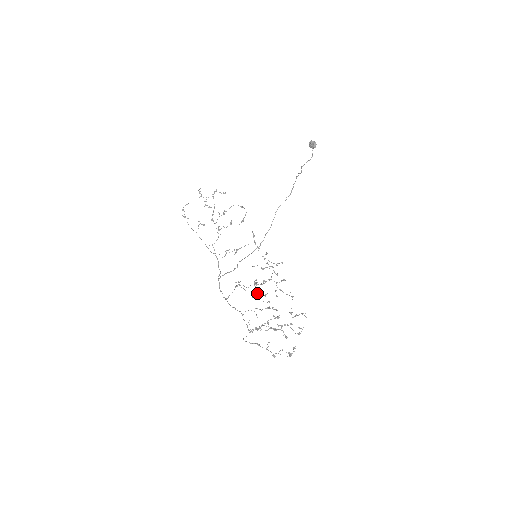
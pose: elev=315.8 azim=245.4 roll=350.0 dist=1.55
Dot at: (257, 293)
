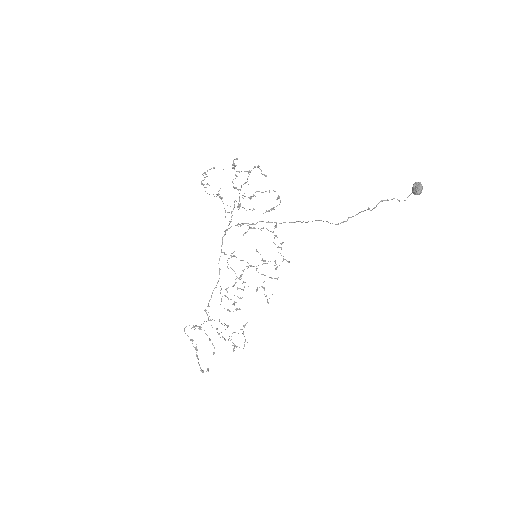
Dot at: (240, 279)
